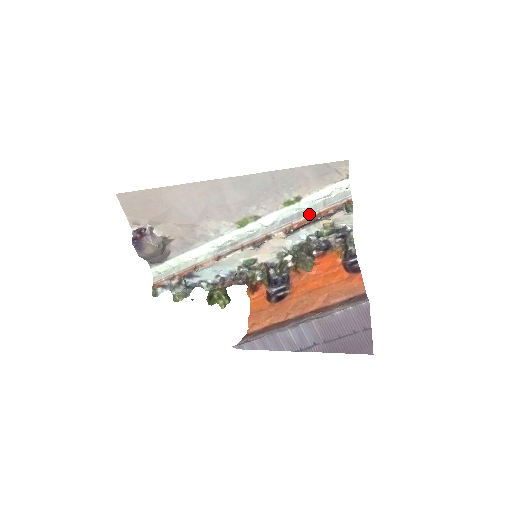
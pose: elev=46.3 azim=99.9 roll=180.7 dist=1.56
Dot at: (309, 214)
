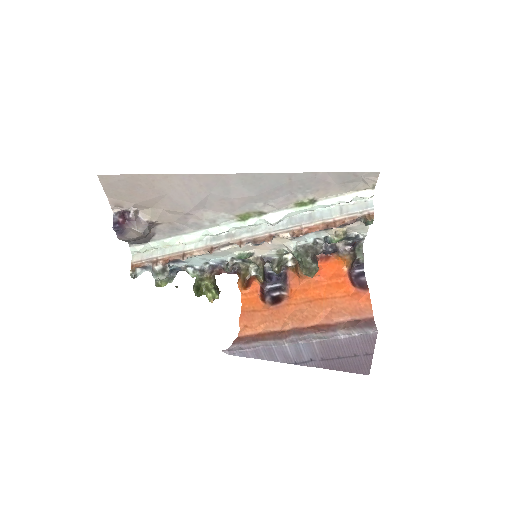
Dot at: (322, 220)
